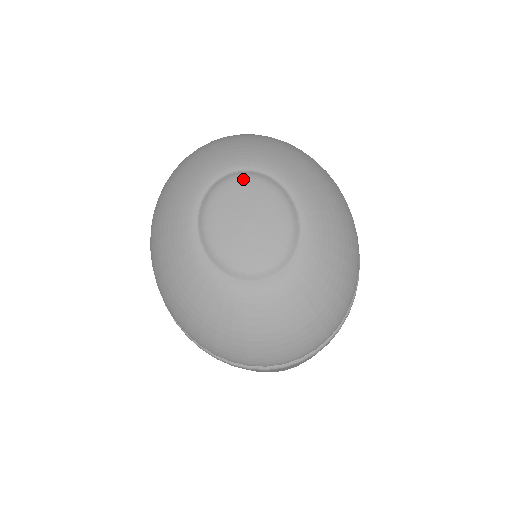
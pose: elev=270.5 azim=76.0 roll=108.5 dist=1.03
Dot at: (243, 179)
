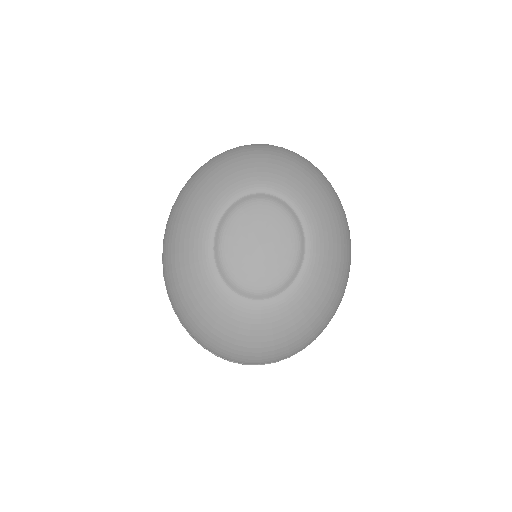
Dot at: (270, 204)
